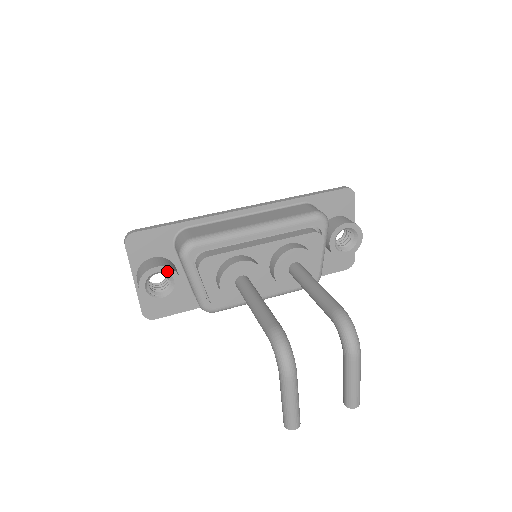
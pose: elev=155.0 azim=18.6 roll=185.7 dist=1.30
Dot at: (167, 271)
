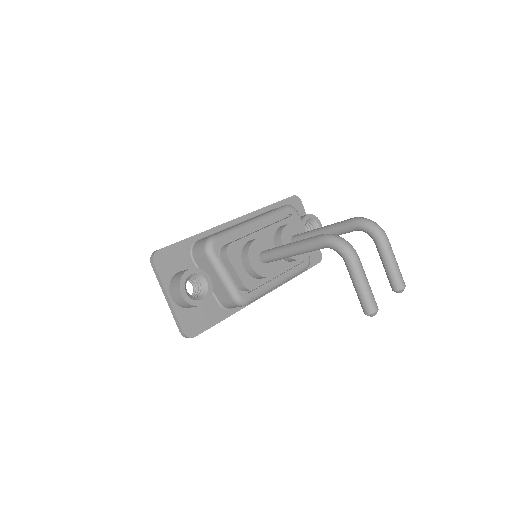
Dot at: (199, 272)
